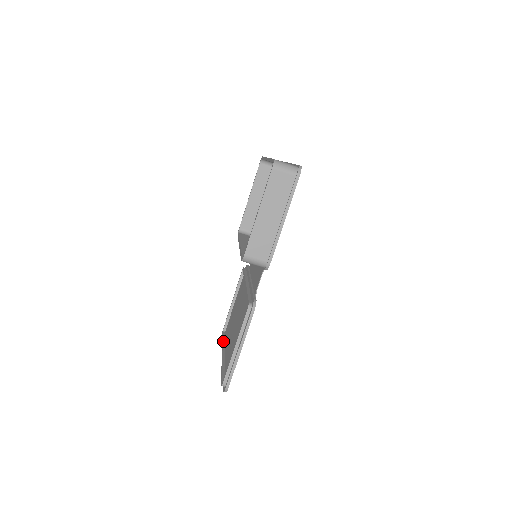
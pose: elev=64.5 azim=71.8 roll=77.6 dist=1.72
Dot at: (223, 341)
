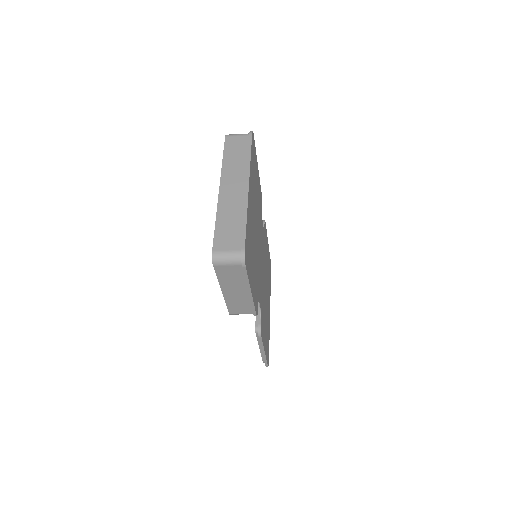
Dot at: occluded
